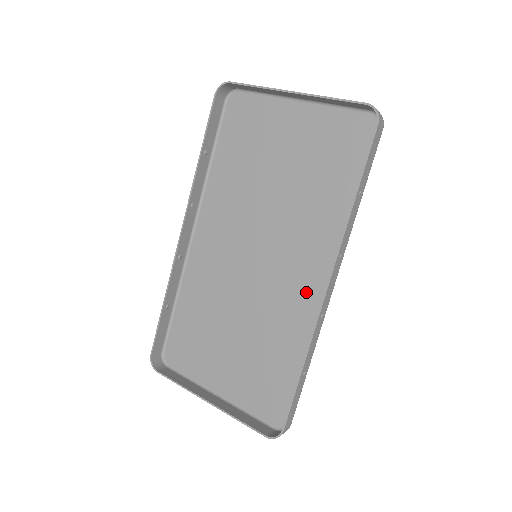
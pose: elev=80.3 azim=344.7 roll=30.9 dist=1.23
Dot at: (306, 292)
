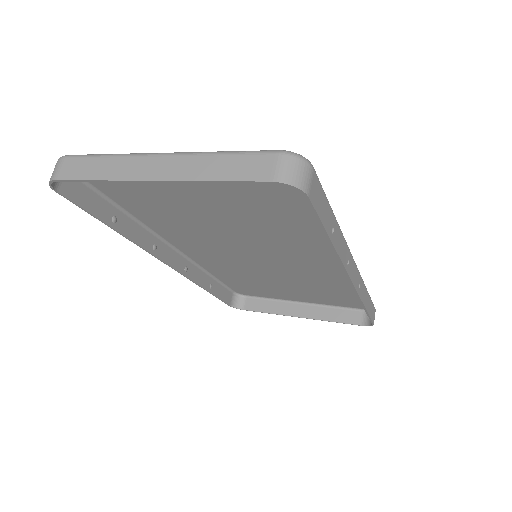
Dot at: (329, 266)
